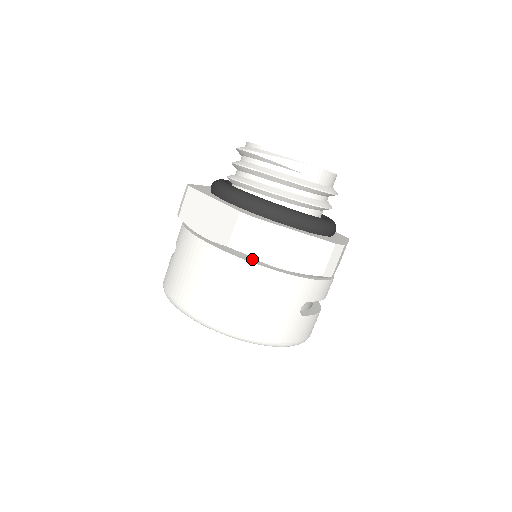
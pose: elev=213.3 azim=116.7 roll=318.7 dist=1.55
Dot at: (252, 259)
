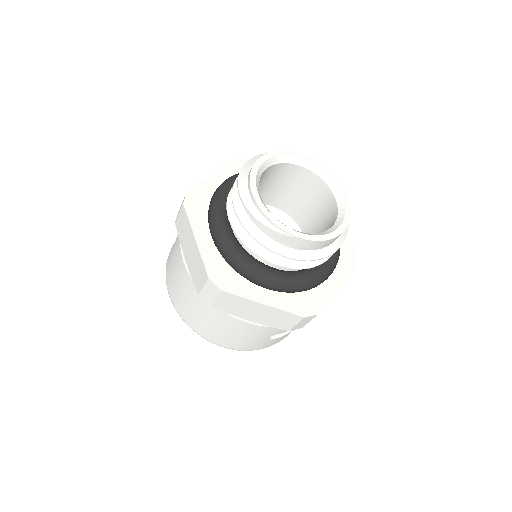
Dot at: occluded
